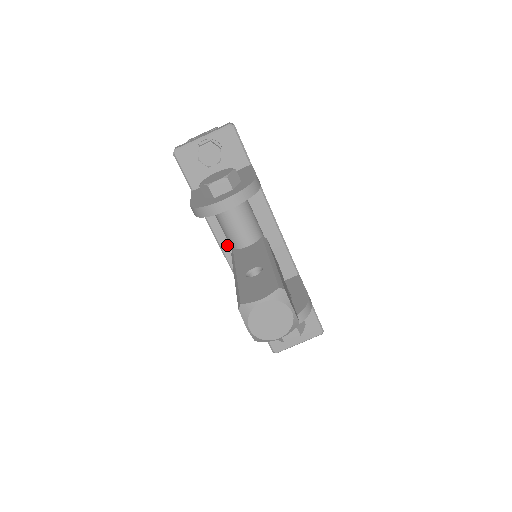
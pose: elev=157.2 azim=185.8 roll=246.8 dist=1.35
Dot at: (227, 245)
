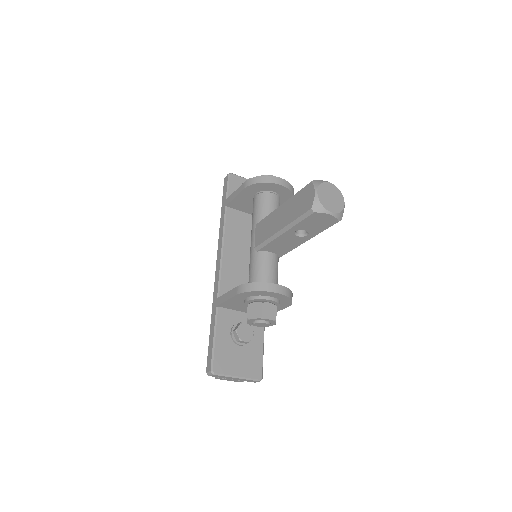
Dot at: (228, 248)
